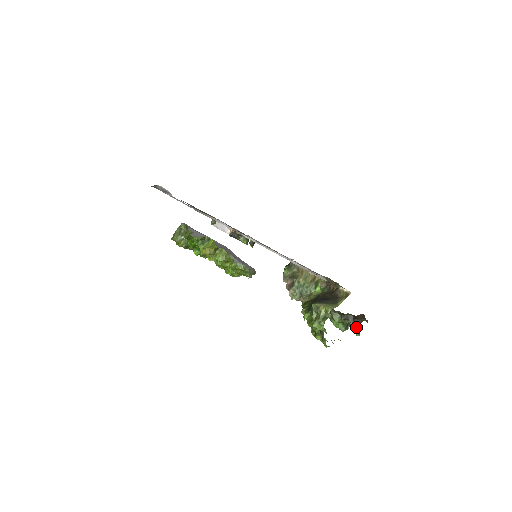
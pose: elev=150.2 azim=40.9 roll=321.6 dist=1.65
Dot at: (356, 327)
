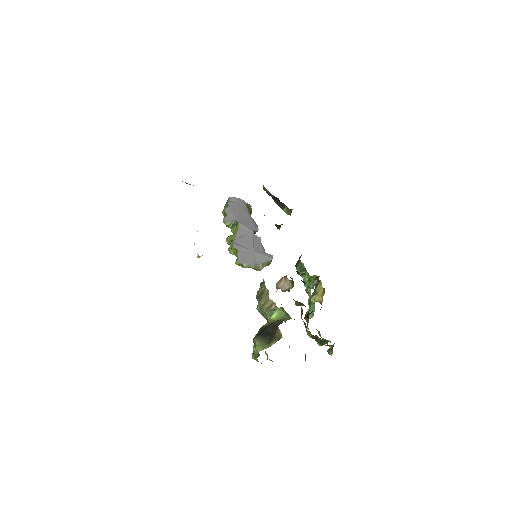
Dot at: occluded
